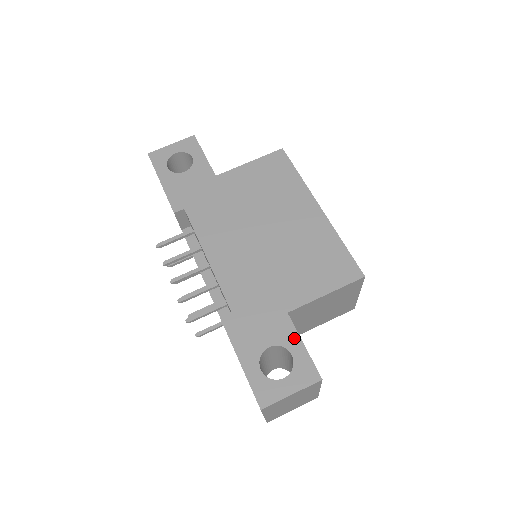
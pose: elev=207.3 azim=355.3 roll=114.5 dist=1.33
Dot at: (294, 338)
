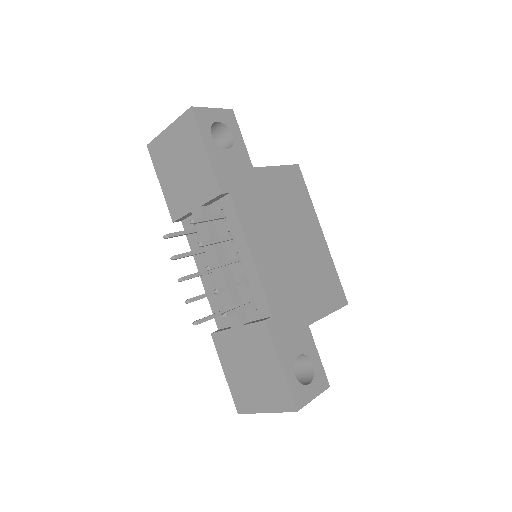
Dot at: (314, 349)
